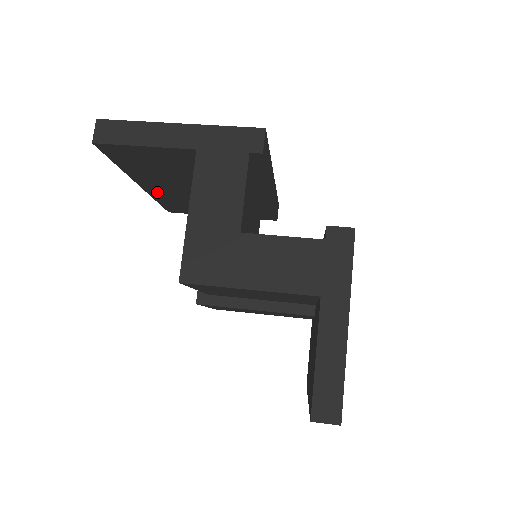
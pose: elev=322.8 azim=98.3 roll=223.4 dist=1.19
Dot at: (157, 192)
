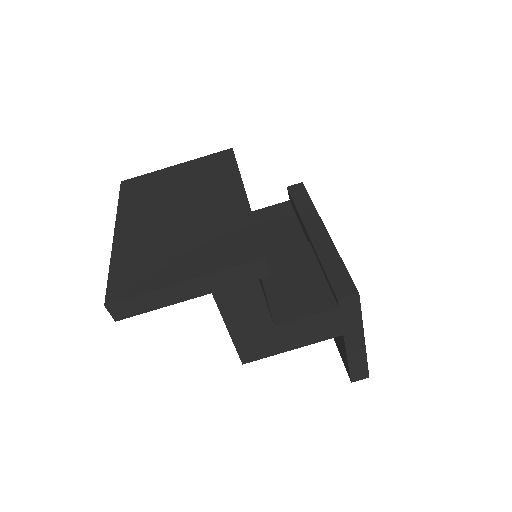
Dot at: occluded
